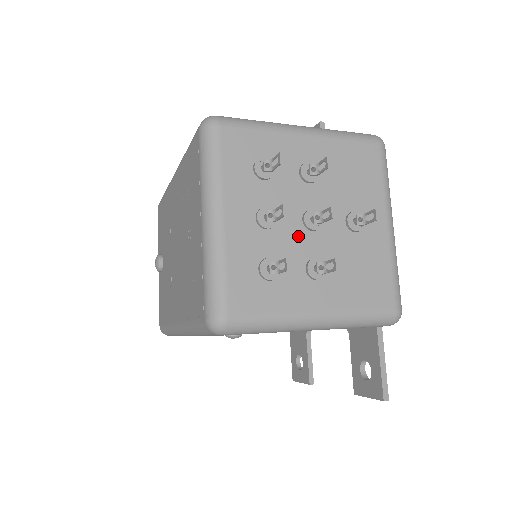
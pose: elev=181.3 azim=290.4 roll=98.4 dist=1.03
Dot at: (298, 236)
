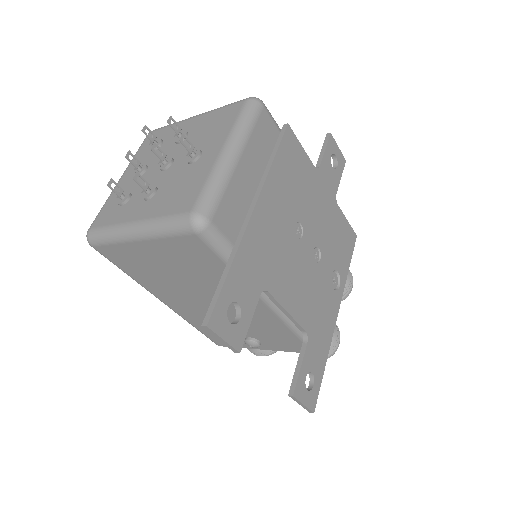
Dot at: (153, 176)
